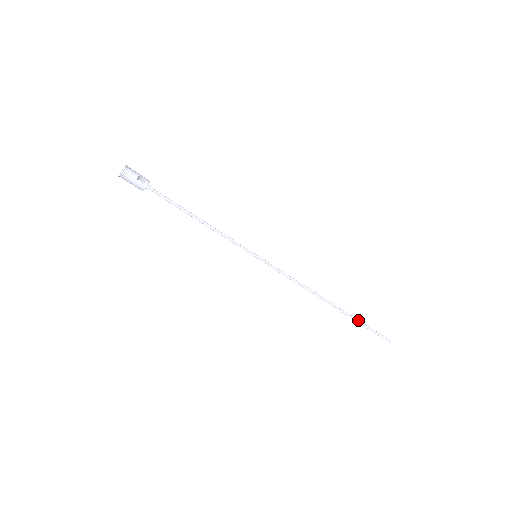
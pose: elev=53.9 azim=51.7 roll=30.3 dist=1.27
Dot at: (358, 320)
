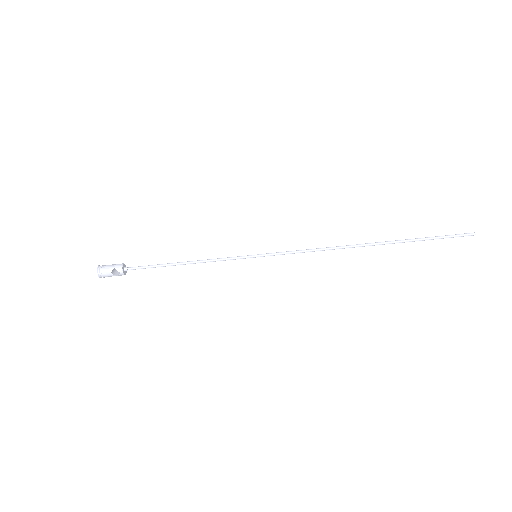
Dot at: (414, 240)
